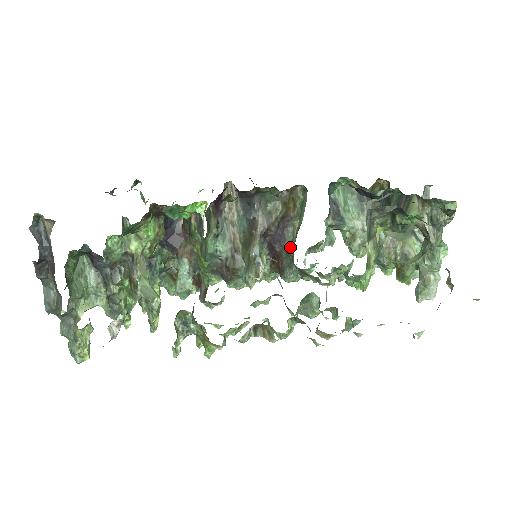
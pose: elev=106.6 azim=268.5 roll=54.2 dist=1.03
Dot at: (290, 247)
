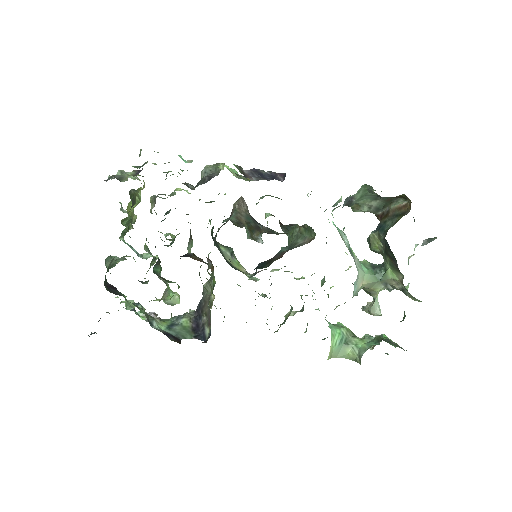
Dot at: (291, 230)
